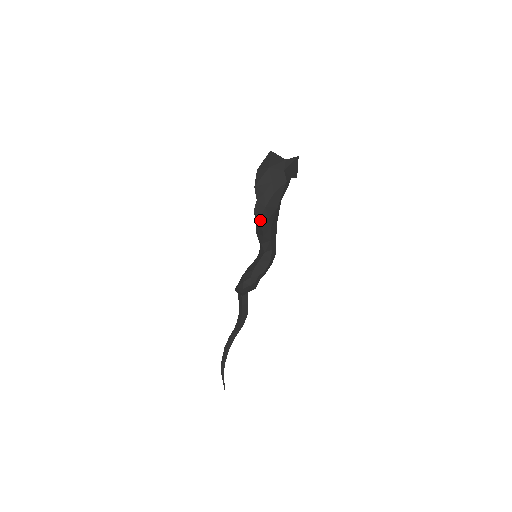
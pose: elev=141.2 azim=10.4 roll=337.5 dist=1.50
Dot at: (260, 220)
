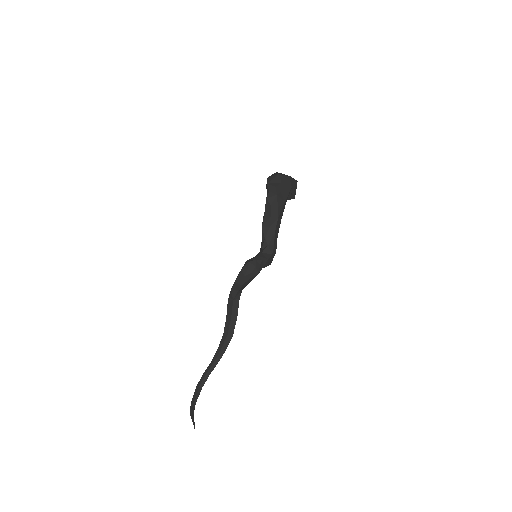
Dot at: (271, 205)
